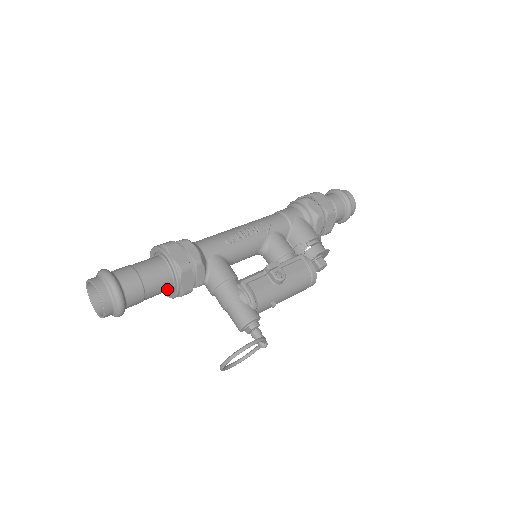
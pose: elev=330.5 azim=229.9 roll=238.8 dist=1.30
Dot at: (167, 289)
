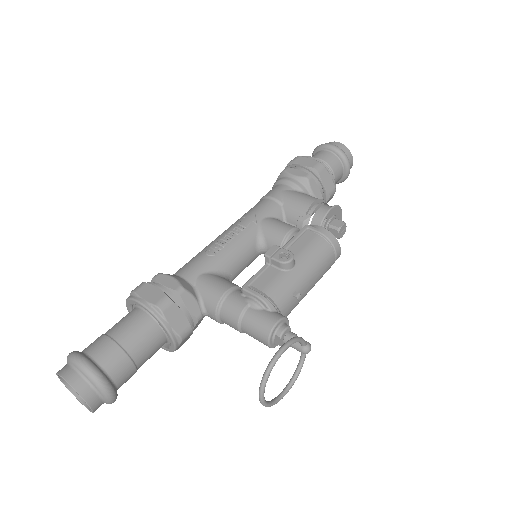
Dot at: (160, 341)
